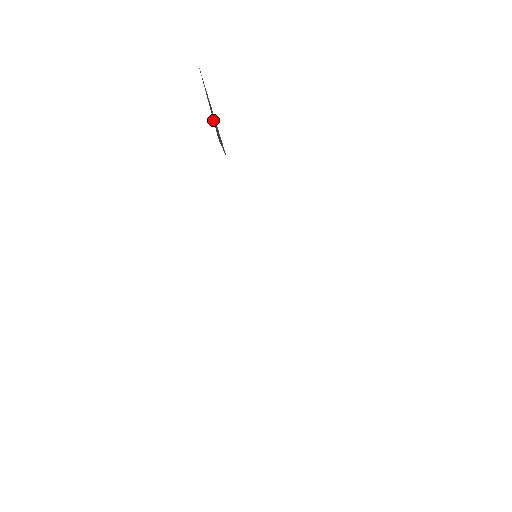
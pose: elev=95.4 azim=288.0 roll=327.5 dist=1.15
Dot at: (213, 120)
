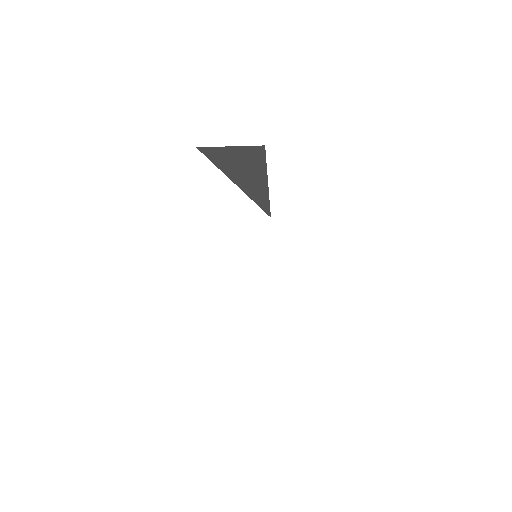
Dot at: (214, 149)
